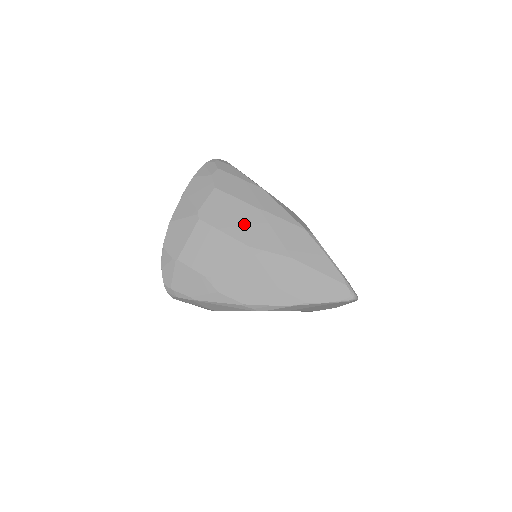
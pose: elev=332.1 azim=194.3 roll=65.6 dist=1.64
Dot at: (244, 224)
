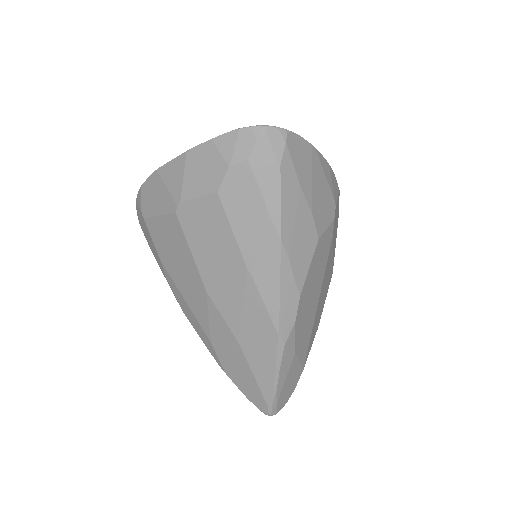
Dot at: (218, 267)
